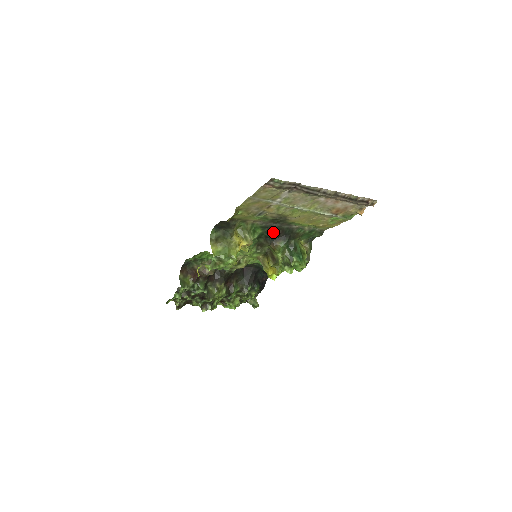
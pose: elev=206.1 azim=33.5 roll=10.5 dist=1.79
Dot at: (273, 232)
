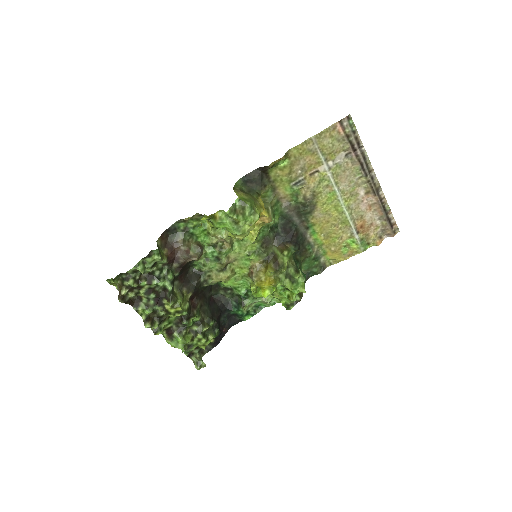
Dot at: (288, 230)
